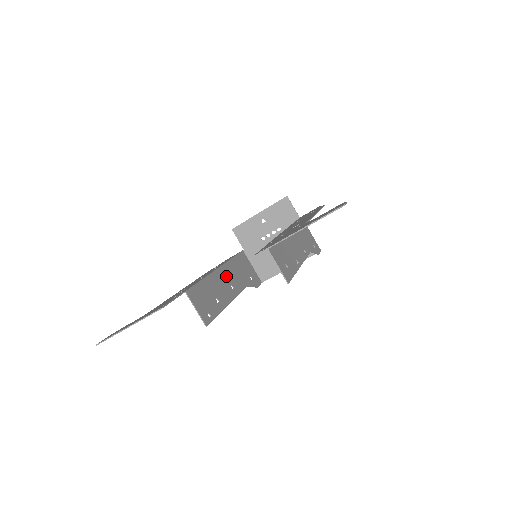
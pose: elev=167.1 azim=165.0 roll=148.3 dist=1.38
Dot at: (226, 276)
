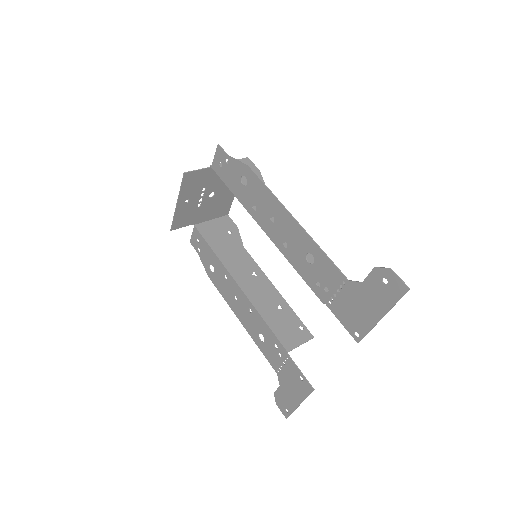
Dot at: (244, 277)
